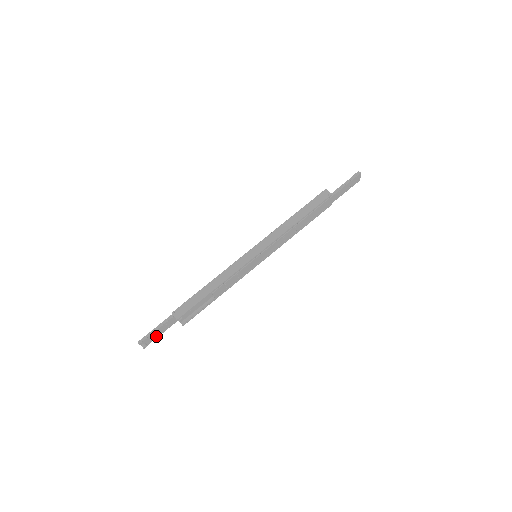
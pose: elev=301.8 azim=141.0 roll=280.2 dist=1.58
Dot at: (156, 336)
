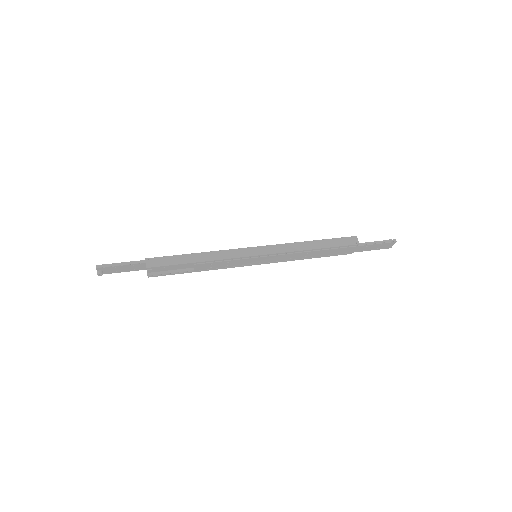
Dot at: (117, 271)
